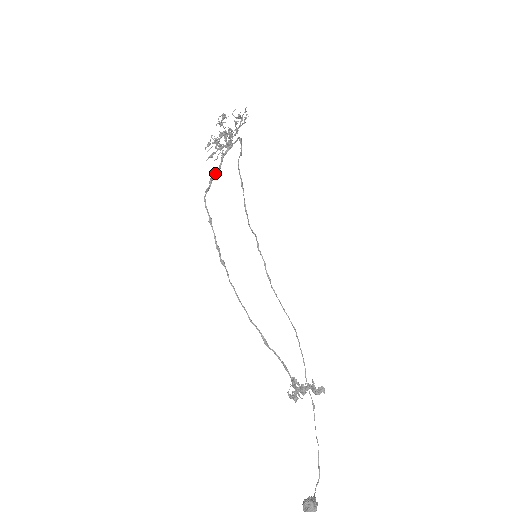
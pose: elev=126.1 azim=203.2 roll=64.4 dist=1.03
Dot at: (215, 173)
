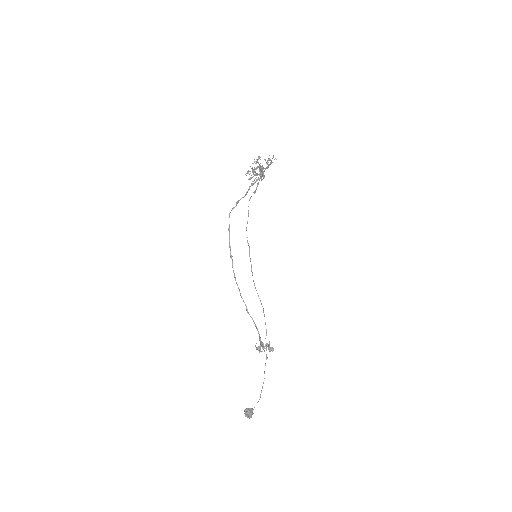
Dot at: (242, 197)
